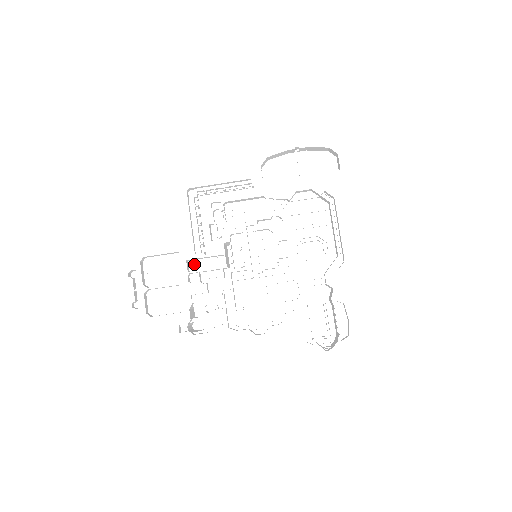
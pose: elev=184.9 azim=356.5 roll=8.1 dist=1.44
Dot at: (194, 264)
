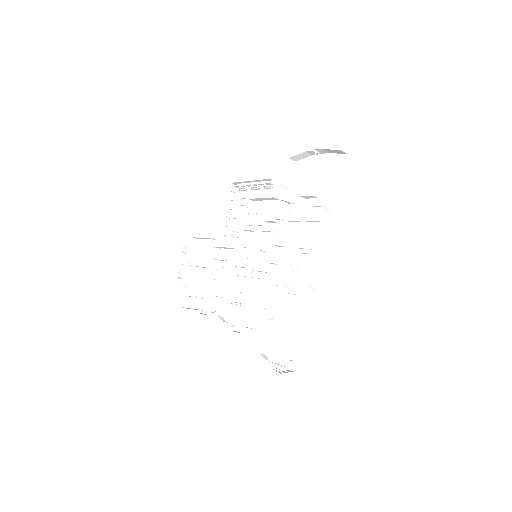
Dot at: (220, 252)
